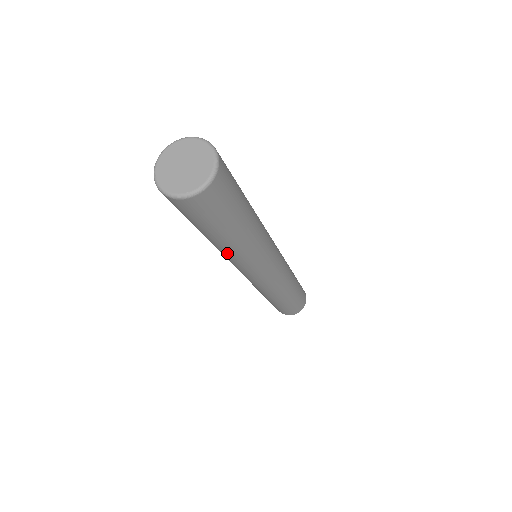
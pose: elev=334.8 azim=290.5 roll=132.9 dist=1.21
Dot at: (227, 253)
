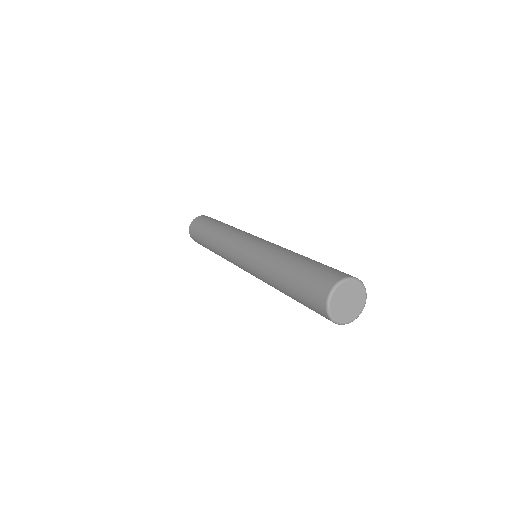
Dot at: occluded
